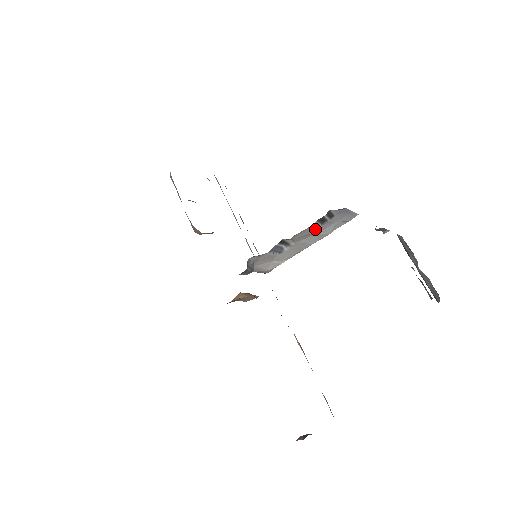
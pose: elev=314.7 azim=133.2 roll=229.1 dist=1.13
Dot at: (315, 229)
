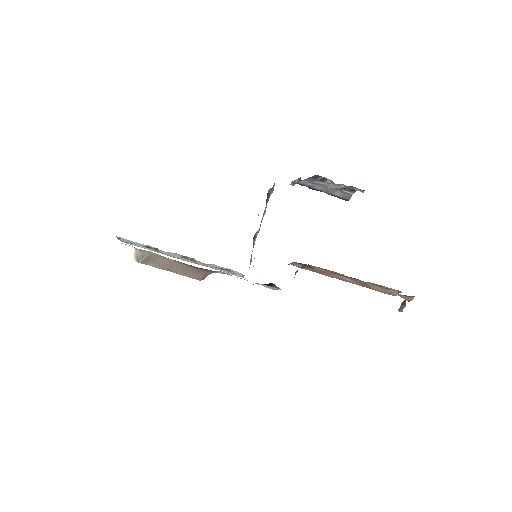
Dot at: occluded
